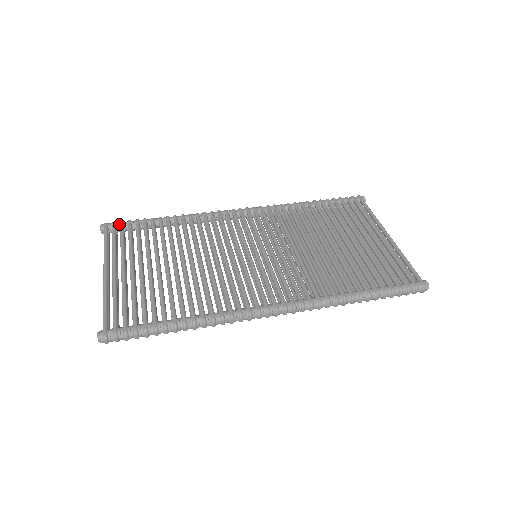
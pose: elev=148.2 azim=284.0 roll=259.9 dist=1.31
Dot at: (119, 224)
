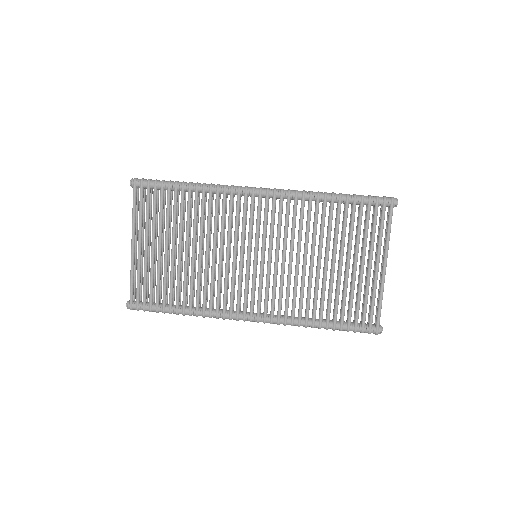
Dot at: (146, 185)
